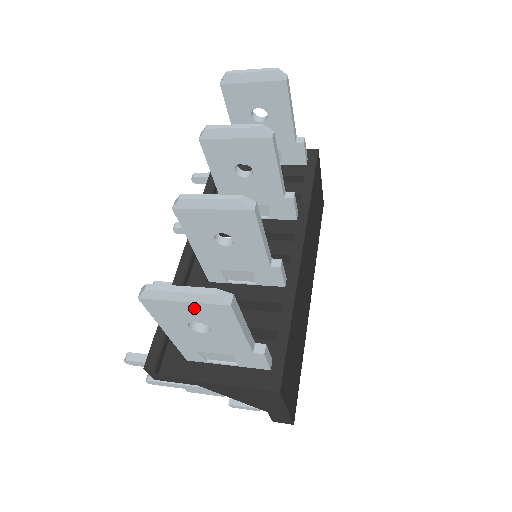
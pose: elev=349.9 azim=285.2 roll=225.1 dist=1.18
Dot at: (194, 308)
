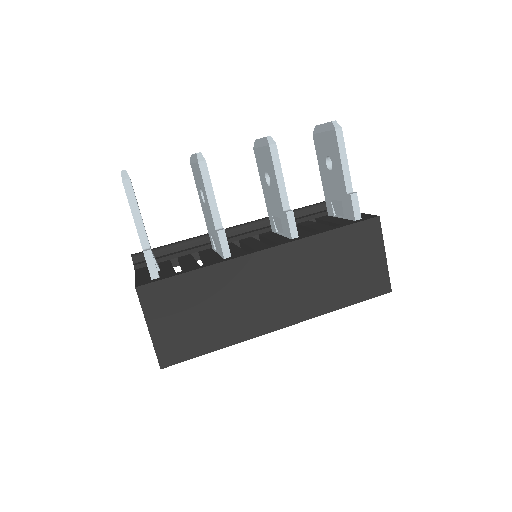
Dot at: occluded
